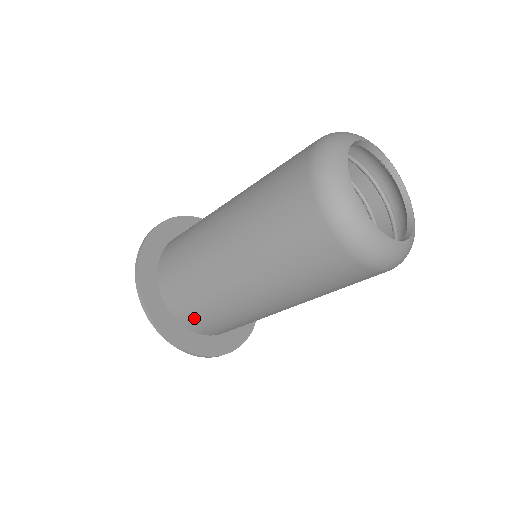
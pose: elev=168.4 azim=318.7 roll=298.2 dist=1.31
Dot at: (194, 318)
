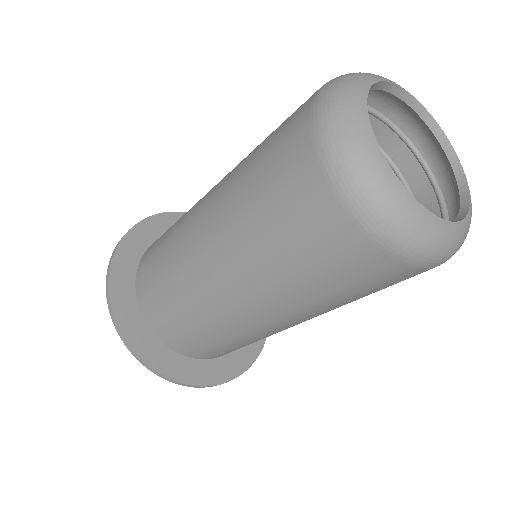
Dot at: (217, 353)
